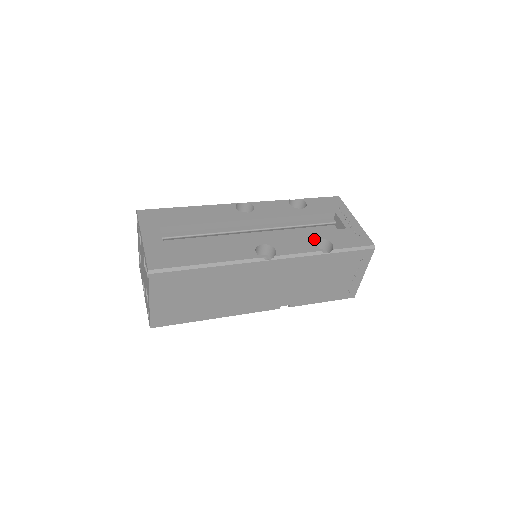
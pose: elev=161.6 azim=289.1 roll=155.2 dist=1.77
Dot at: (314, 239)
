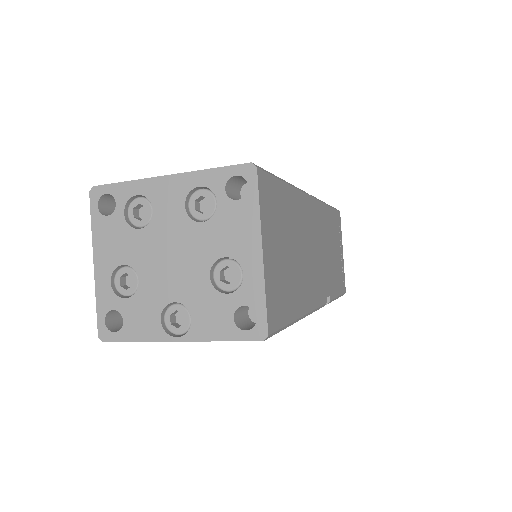
Dot at: occluded
